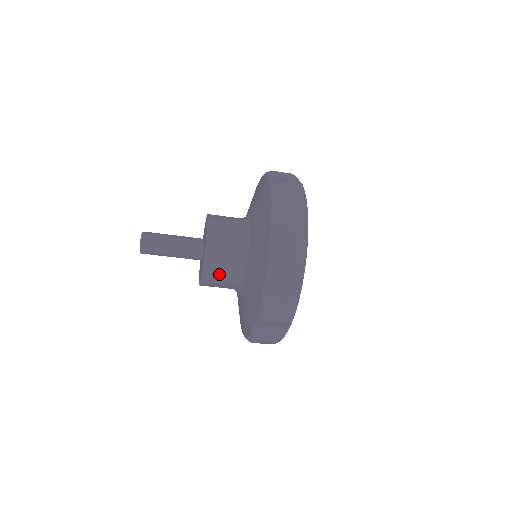
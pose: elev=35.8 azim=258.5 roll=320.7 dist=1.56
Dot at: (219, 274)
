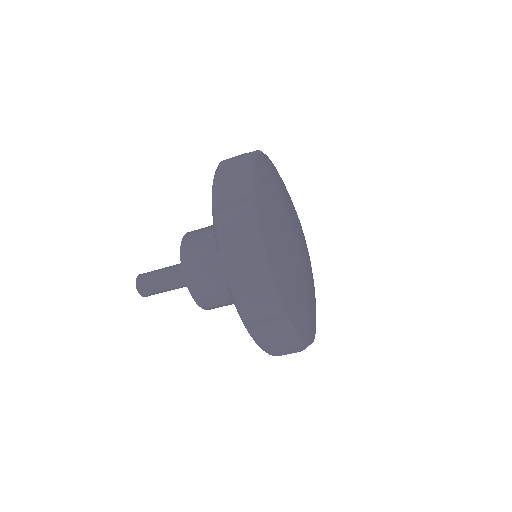
Dot at: (199, 260)
